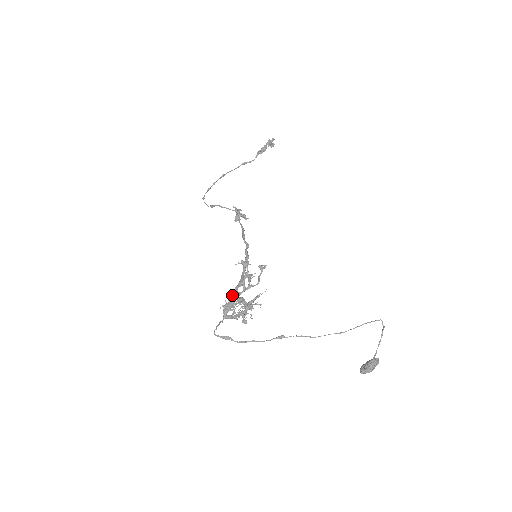
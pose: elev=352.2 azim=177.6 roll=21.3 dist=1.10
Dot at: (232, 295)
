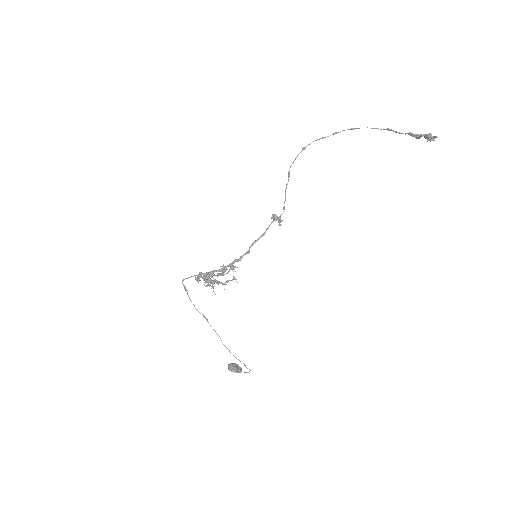
Dot at: (209, 272)
